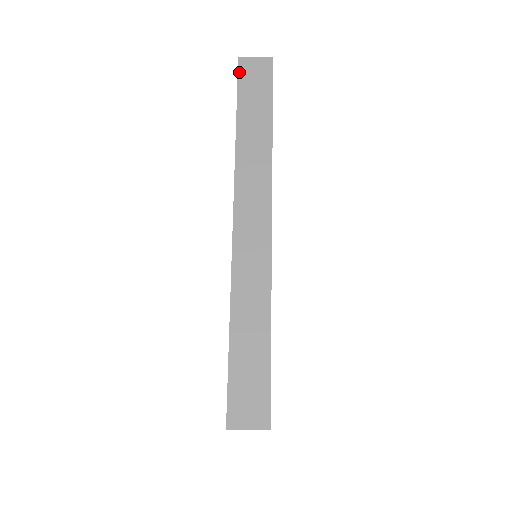
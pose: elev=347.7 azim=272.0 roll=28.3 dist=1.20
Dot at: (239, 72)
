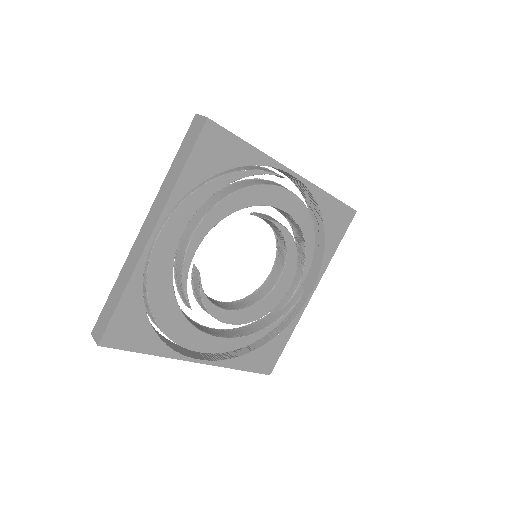
Dot at: (190, 126)
